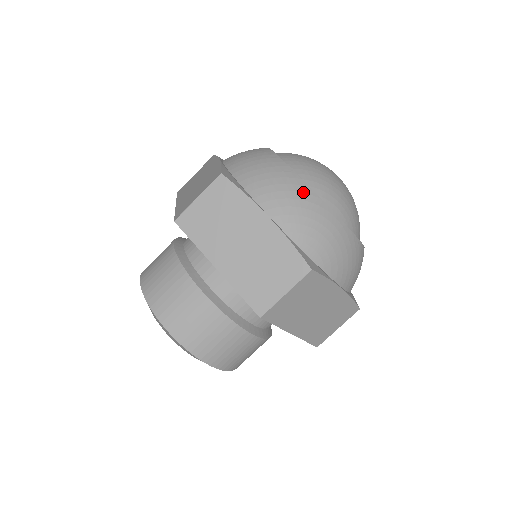
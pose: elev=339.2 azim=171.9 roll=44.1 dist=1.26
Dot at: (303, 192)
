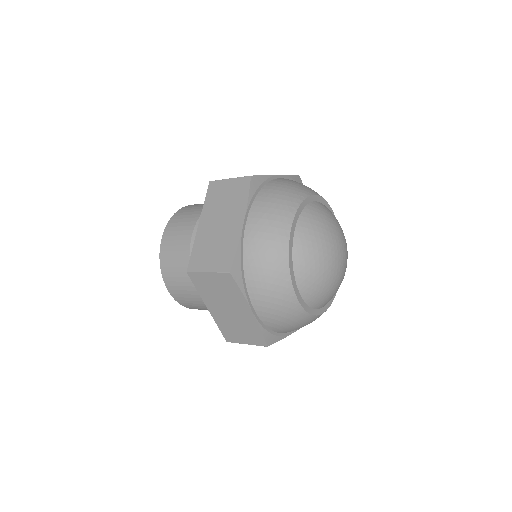
Dot at: (288, 301)
